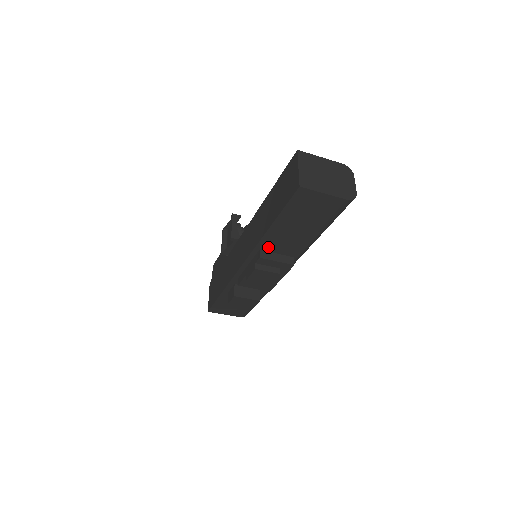
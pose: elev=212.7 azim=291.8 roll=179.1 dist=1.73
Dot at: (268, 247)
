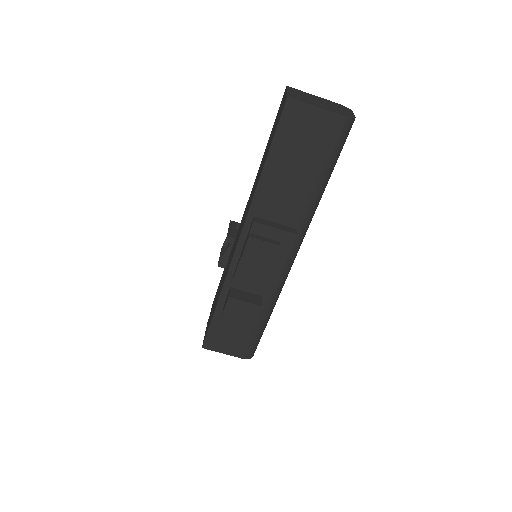
Dot at: (263, 211)
